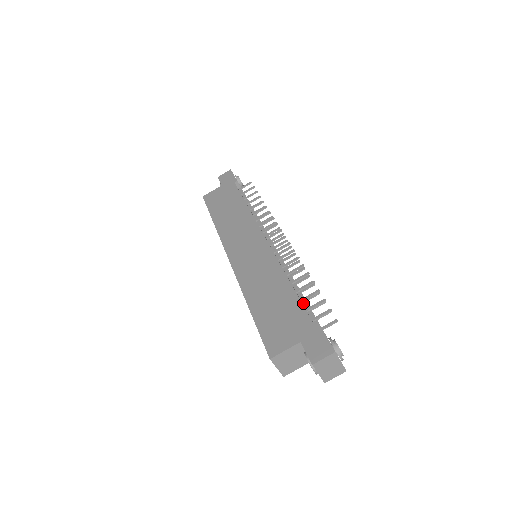
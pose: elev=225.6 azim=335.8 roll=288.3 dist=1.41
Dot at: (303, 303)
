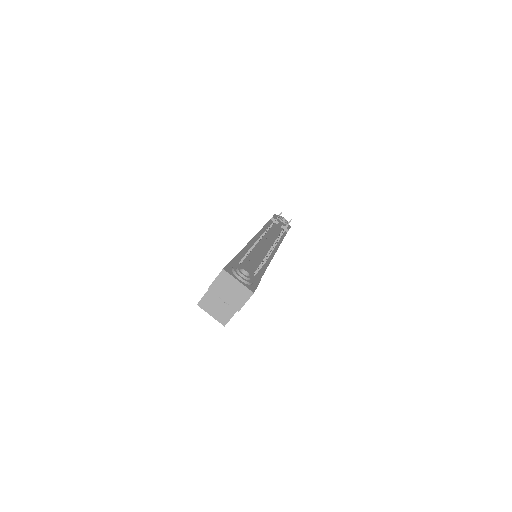
Dot at: occluded
